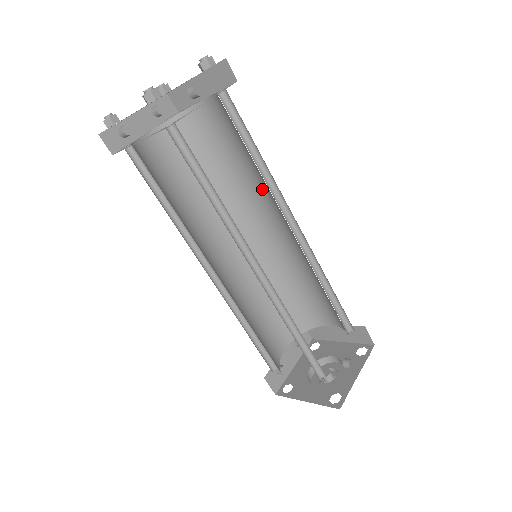
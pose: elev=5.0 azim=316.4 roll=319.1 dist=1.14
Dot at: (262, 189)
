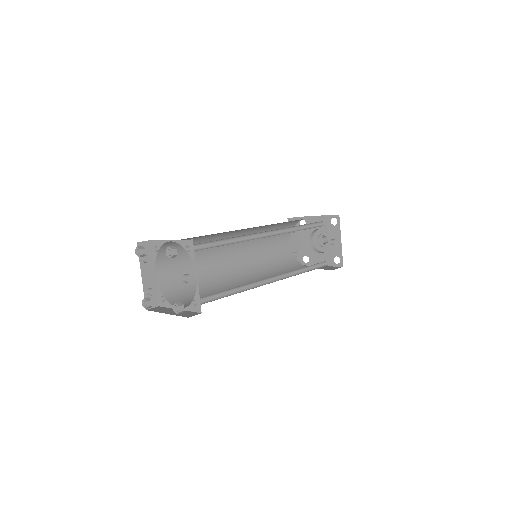
Dot at: occluded
